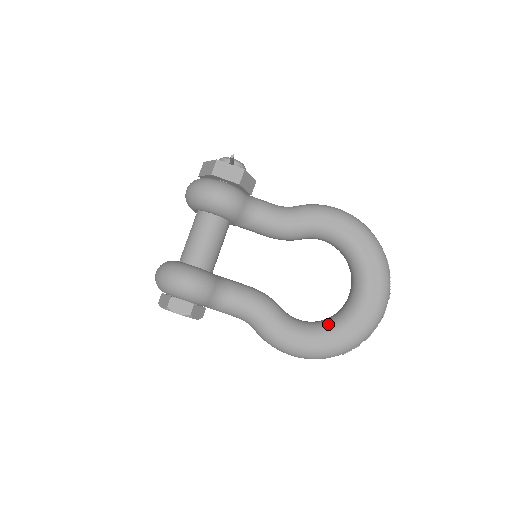
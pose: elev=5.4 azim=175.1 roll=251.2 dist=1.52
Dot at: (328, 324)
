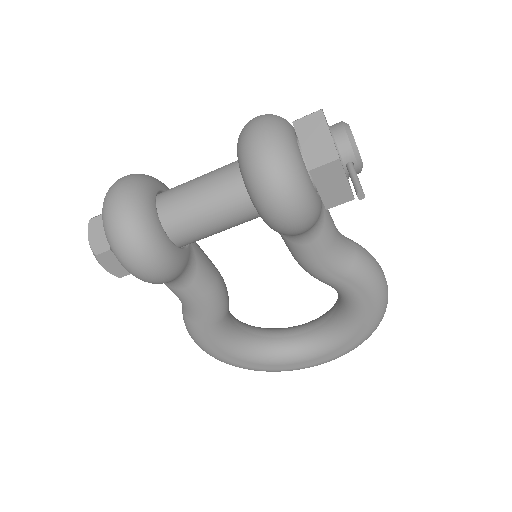
Dot at: (255, 349)
